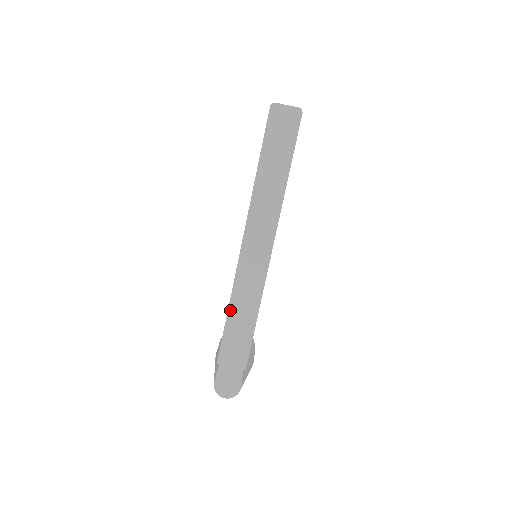
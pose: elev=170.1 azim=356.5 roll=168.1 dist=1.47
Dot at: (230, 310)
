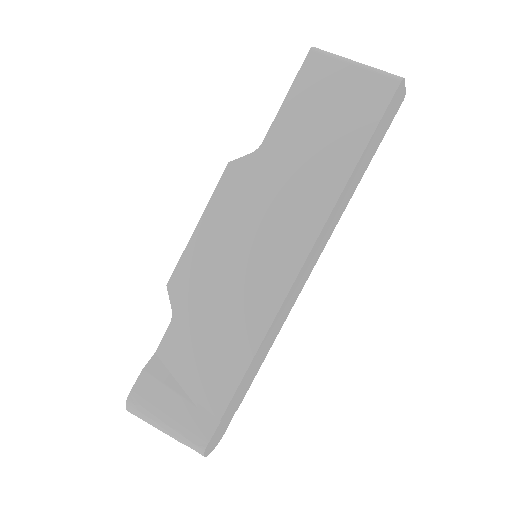
Dot at: (260, 347)
